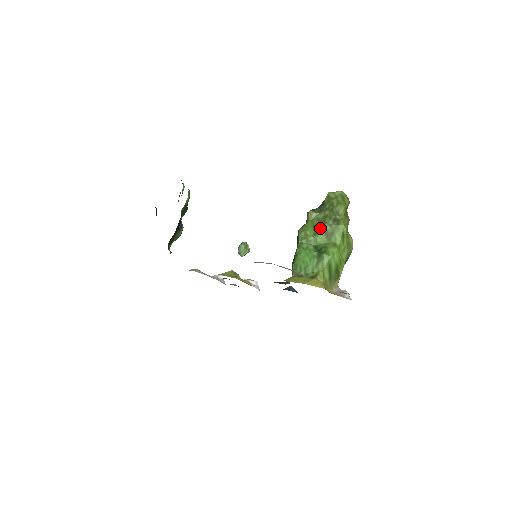
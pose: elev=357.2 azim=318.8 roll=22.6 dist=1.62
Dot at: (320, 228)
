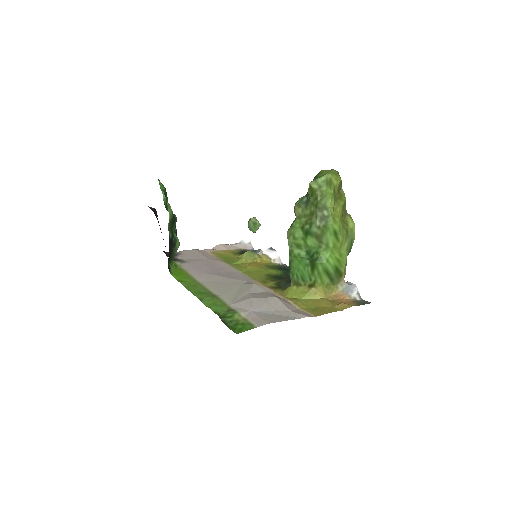
Dot at: (308, 230)
